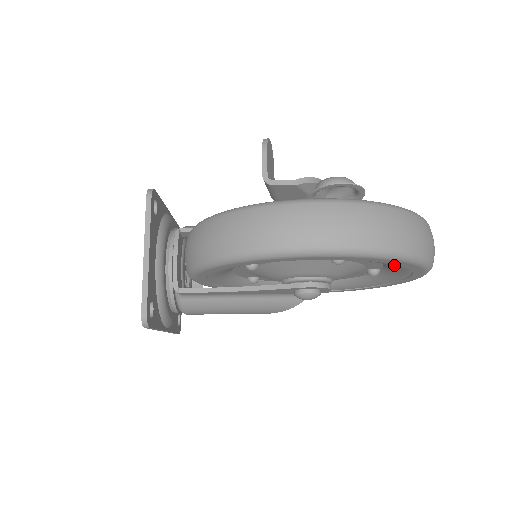
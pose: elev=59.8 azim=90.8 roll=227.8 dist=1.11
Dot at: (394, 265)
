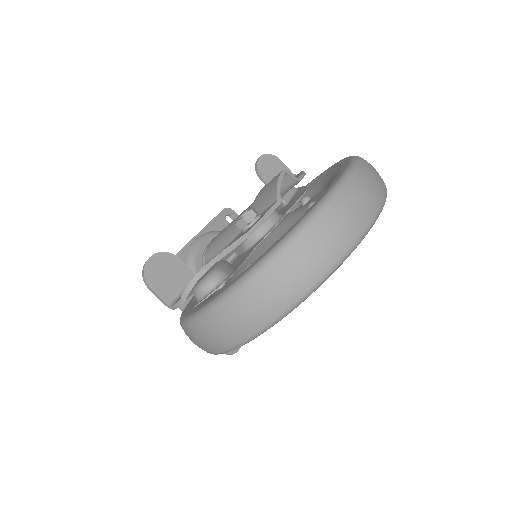
Dot at: occluded
